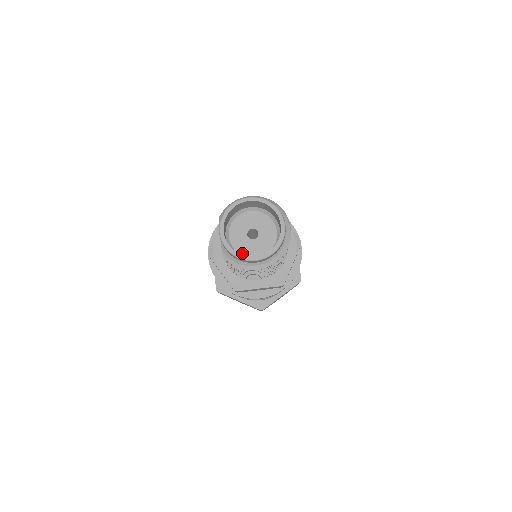
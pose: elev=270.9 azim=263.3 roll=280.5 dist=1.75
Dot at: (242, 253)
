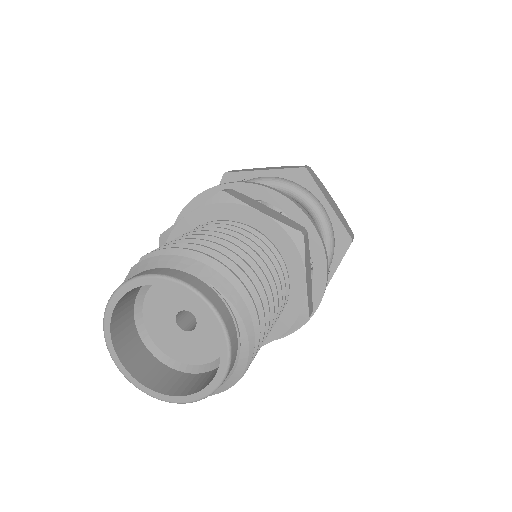
Dot at: (153, 336)
